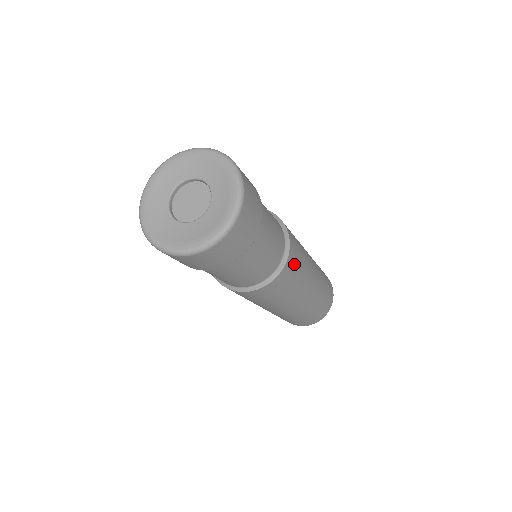
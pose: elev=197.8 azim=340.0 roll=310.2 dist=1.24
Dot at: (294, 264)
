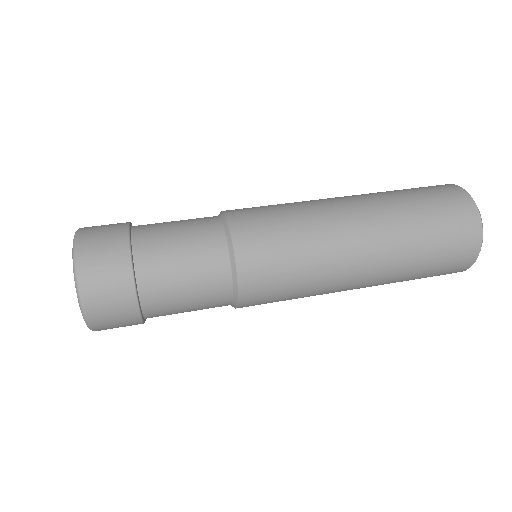
Dot at: occluded
